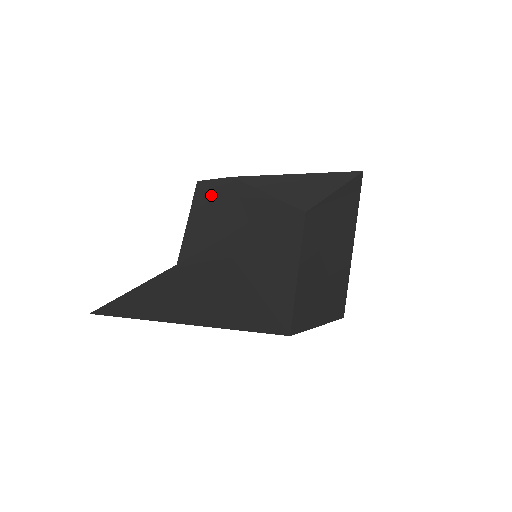
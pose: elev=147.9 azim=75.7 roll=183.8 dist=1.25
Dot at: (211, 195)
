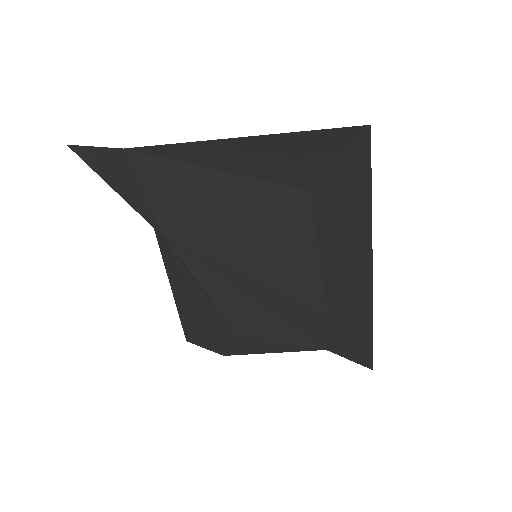
Dot at: occluded
